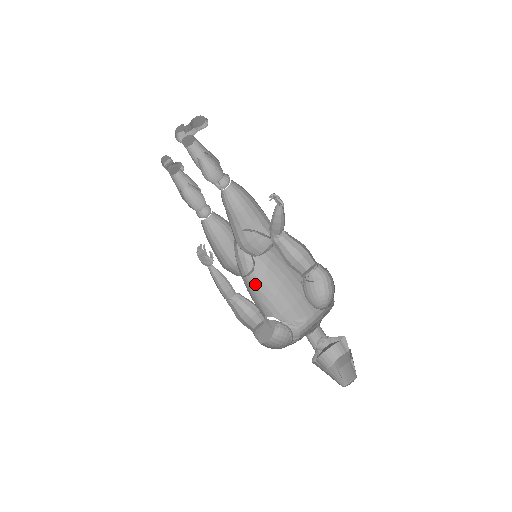
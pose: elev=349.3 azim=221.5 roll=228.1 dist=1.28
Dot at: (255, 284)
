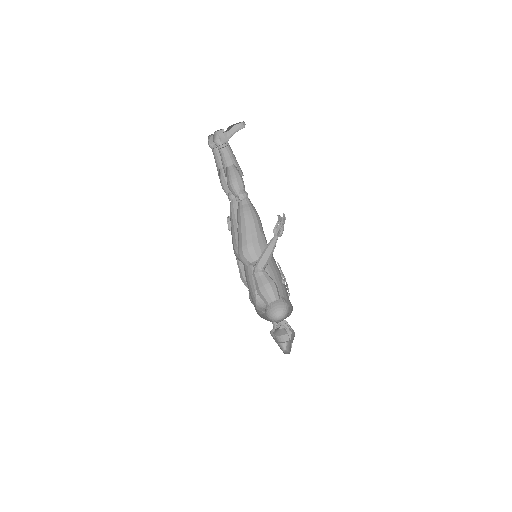
Dot at: occluded
